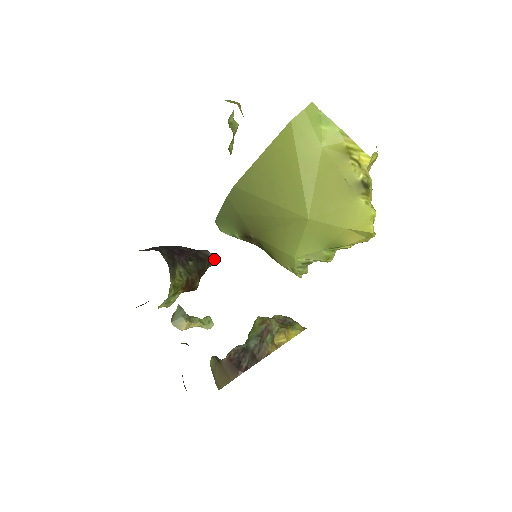
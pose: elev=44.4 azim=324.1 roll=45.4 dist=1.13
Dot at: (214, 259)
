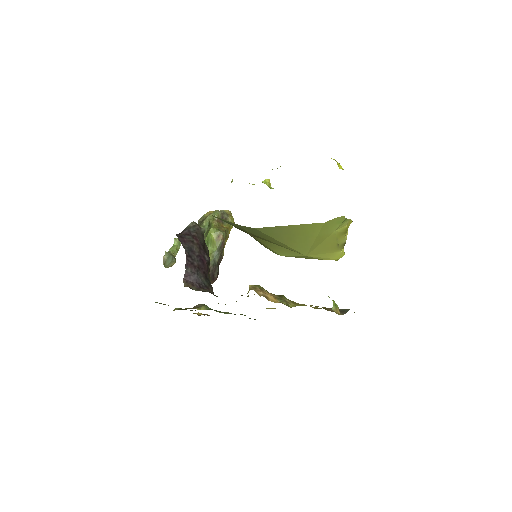
Dot at: occluded
